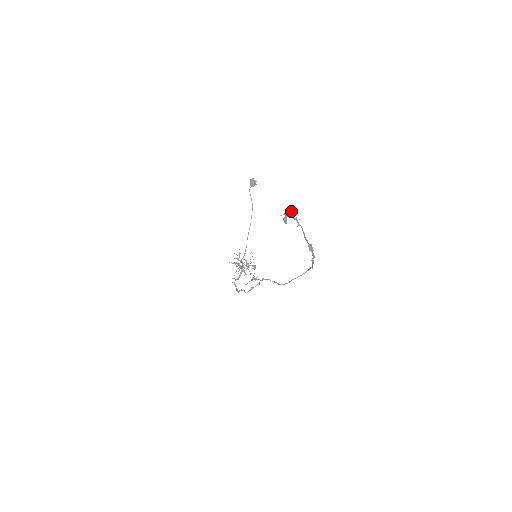
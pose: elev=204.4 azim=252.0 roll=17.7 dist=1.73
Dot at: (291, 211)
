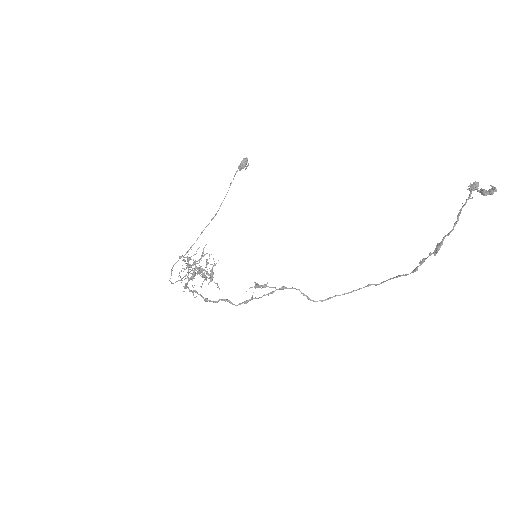
Dot at: (475, 186)
